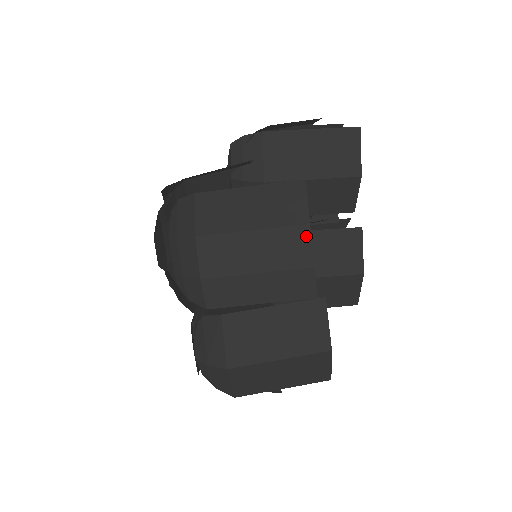
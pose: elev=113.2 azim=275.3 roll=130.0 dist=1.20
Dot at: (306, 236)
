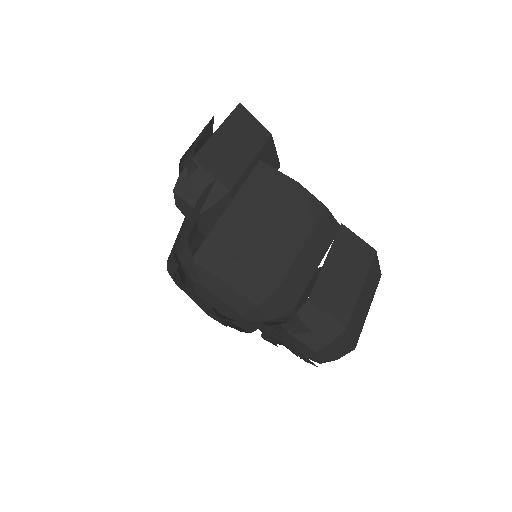
Dot at: (304, 192)
